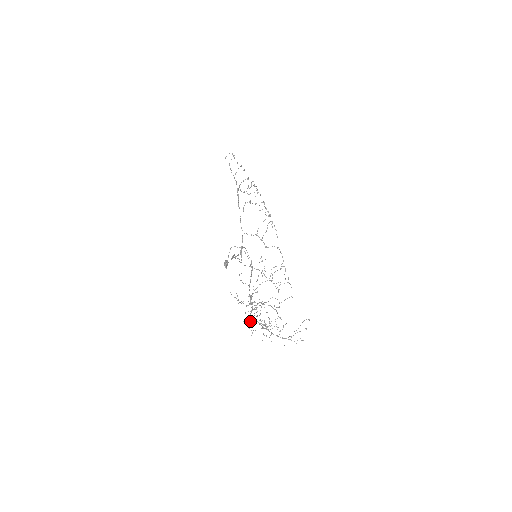
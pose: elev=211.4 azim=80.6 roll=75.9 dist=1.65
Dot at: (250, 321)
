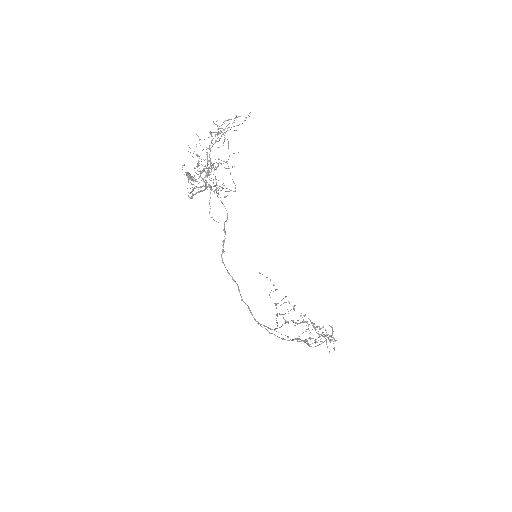
Dot at: occluded
